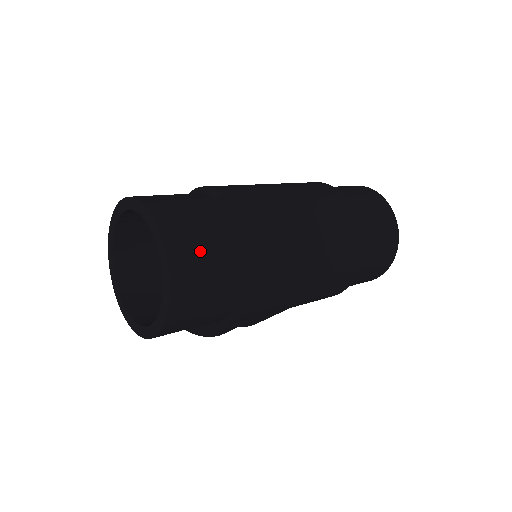
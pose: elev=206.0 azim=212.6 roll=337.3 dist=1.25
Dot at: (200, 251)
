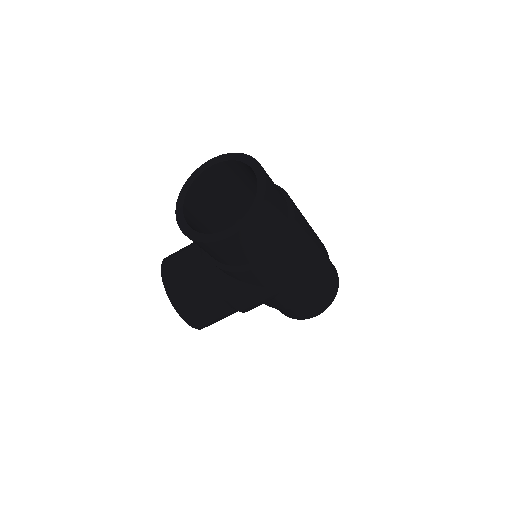
Dot at: (276, 192)
